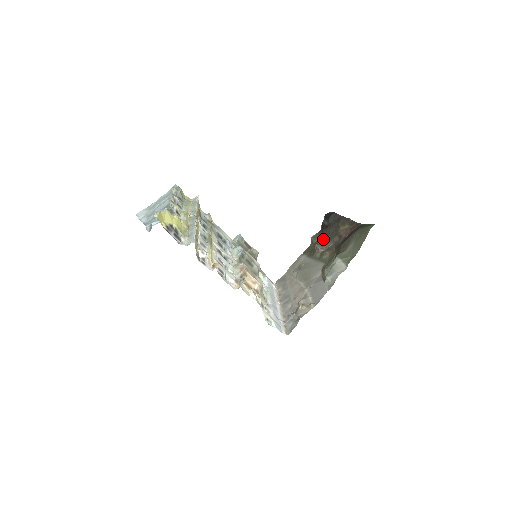
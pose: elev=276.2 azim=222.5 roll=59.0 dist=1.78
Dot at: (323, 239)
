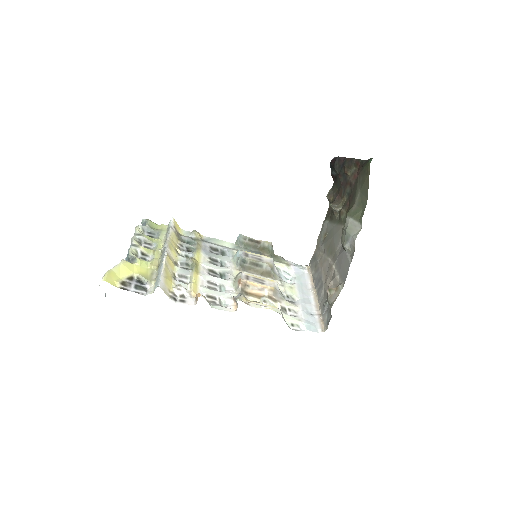
Dot at: (337, 194)
